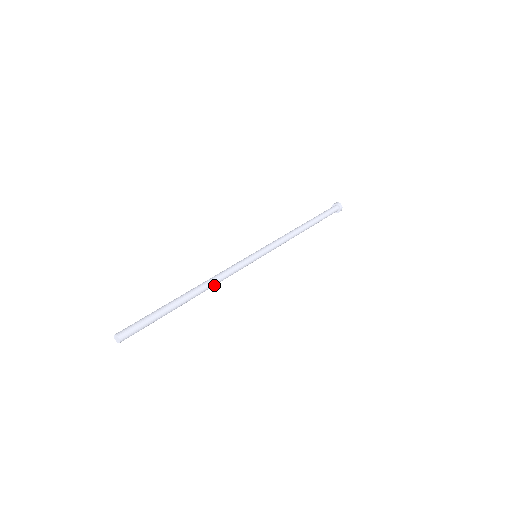
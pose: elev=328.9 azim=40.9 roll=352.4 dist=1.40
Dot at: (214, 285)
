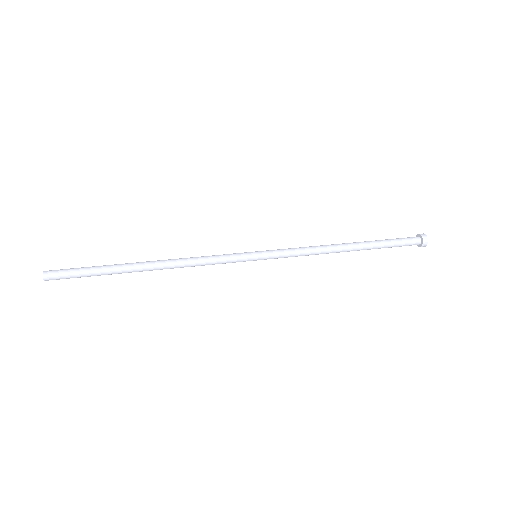
Dot at: (181, 267)
